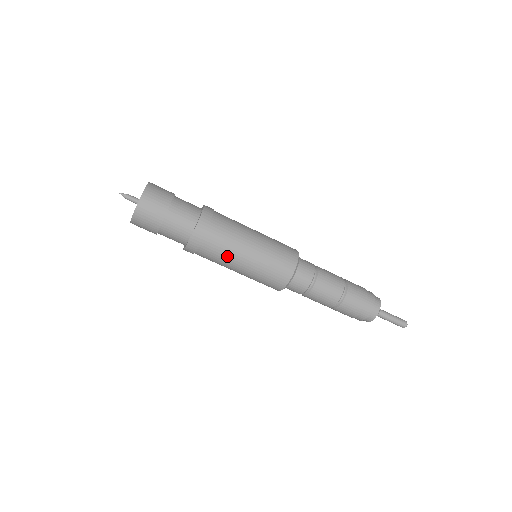
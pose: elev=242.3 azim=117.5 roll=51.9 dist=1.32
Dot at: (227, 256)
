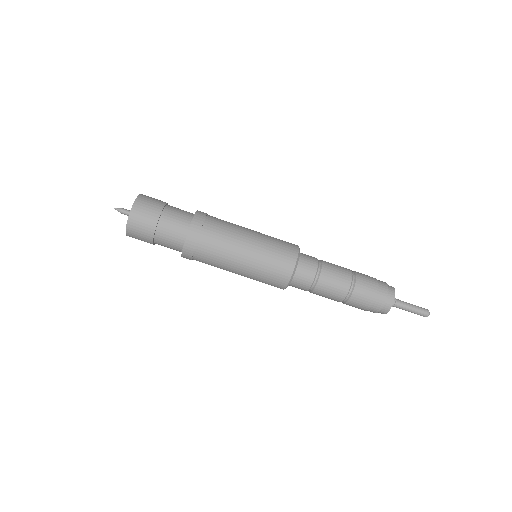
Dot at: (232, 232)
